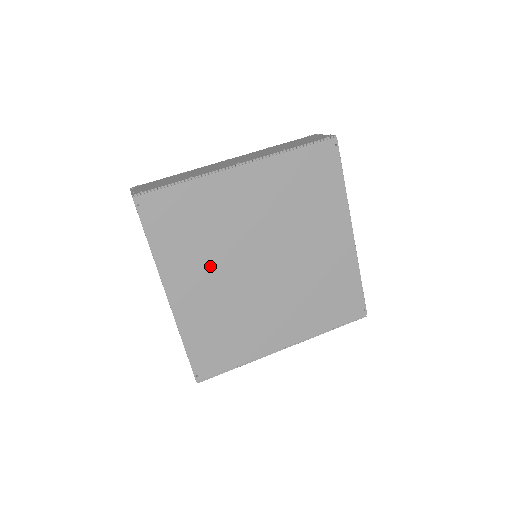
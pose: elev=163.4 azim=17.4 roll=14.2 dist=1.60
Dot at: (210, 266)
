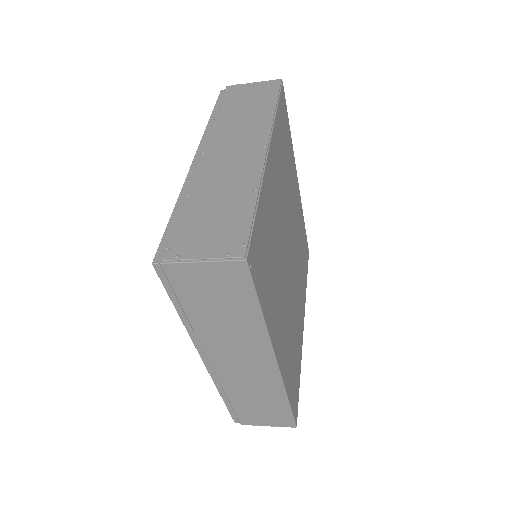
Dot at: (280, 292)
